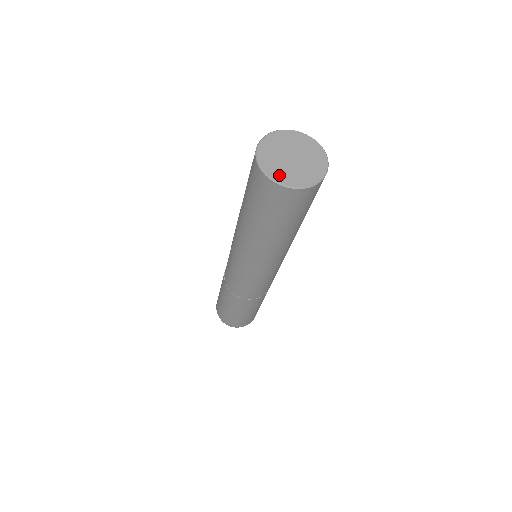
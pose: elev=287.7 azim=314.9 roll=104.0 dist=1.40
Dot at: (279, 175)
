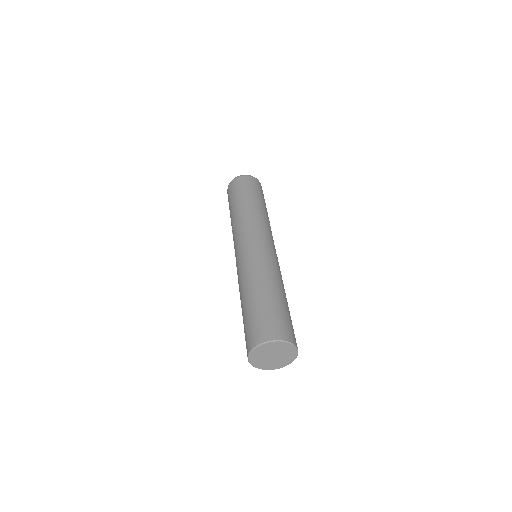
Dot at: (279, 366)
